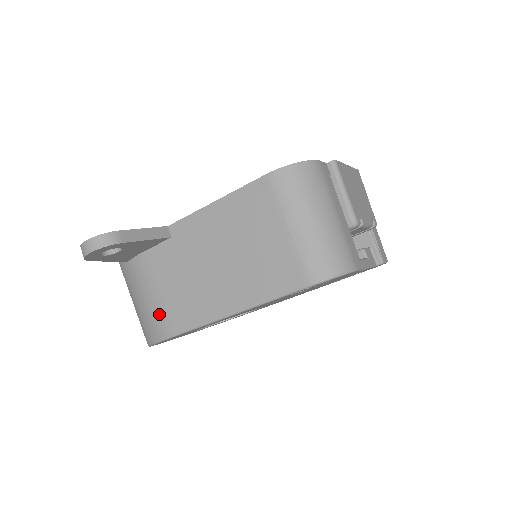
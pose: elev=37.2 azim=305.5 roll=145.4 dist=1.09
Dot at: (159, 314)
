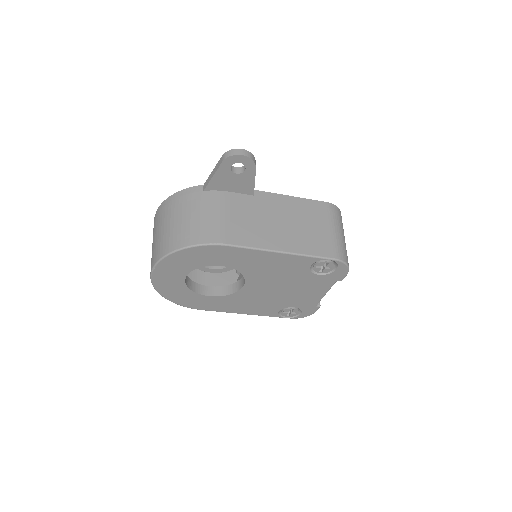
Dot at: (221, 228)
